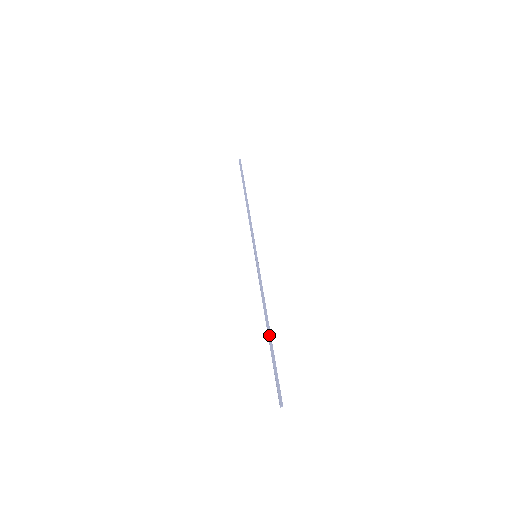
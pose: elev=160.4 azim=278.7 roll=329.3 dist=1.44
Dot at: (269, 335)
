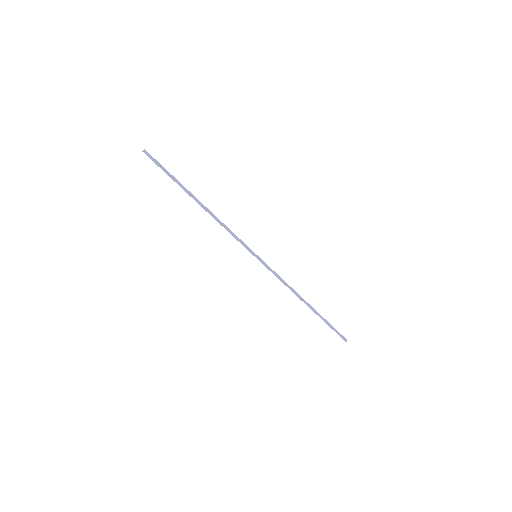
Dot at: (193, 197)
